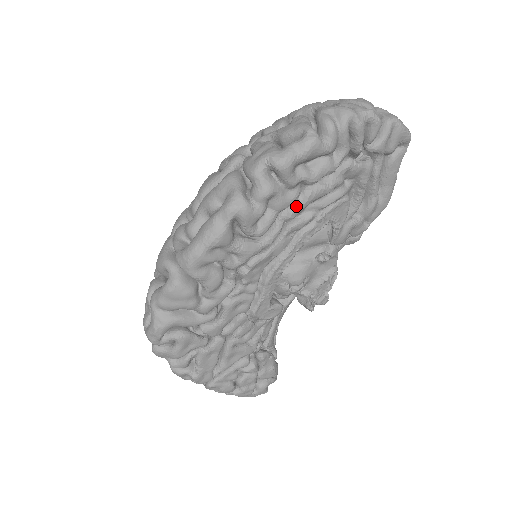
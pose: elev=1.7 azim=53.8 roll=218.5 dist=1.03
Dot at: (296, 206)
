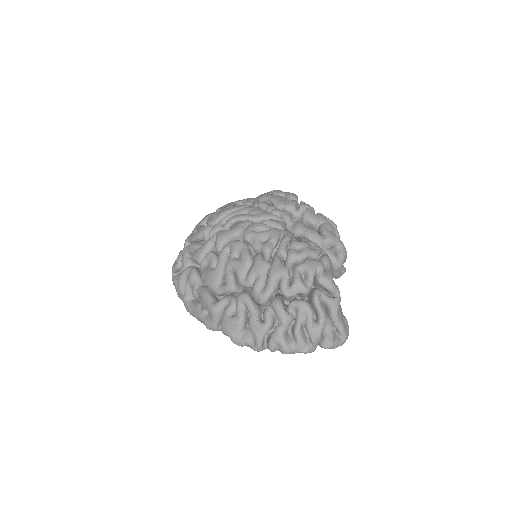
Dot at: occluded
